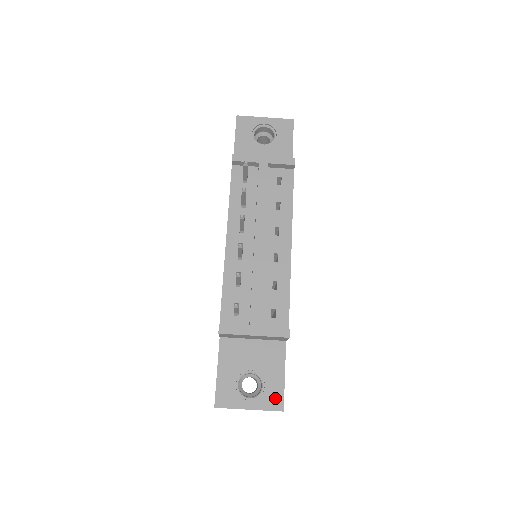
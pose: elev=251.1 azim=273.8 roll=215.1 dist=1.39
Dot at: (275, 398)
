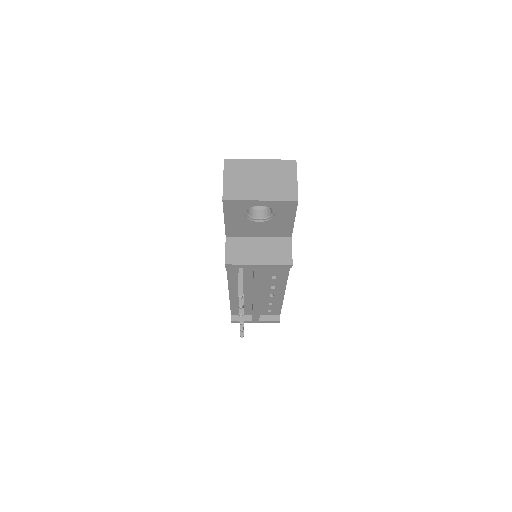
Dot at: occluded
